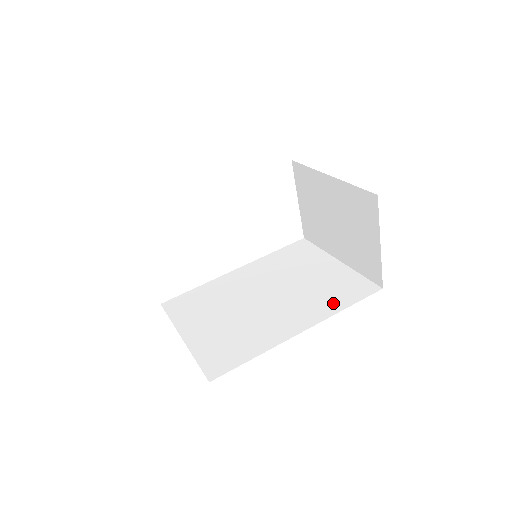
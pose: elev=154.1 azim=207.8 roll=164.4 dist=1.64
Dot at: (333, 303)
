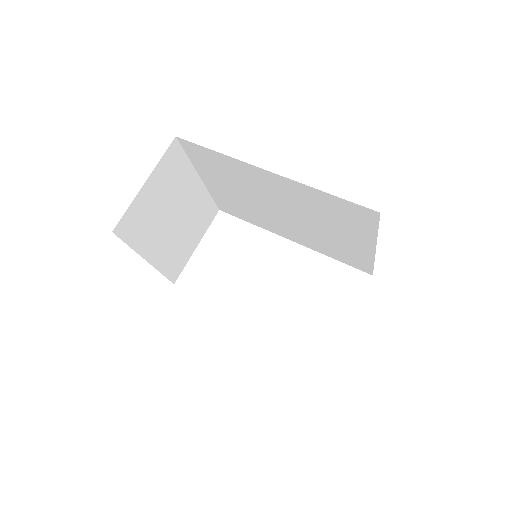
Dot at: occluded
